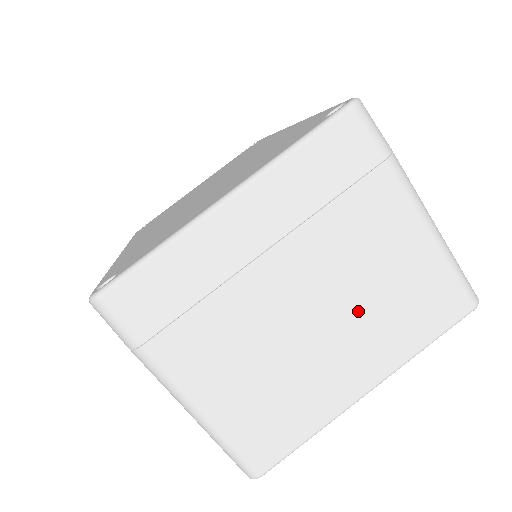
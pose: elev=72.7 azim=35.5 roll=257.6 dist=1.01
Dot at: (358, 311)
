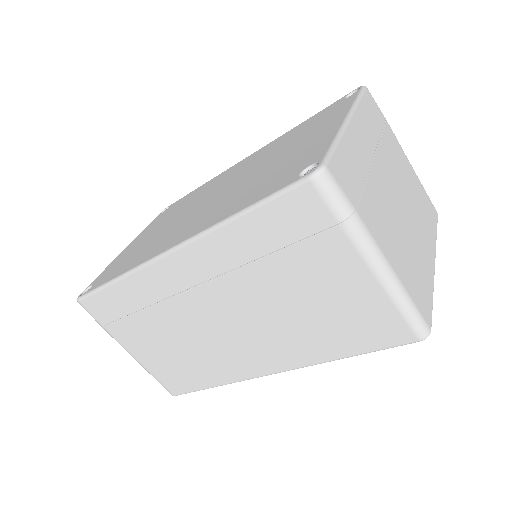
Dot at: (412, 206)
